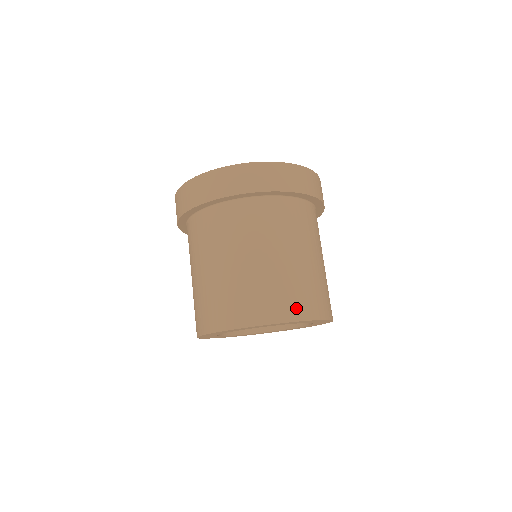
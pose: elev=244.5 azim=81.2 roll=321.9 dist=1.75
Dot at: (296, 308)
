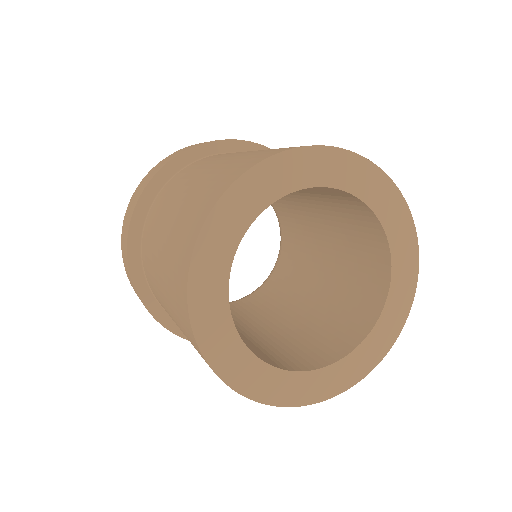
Dot at: (273, 152)
